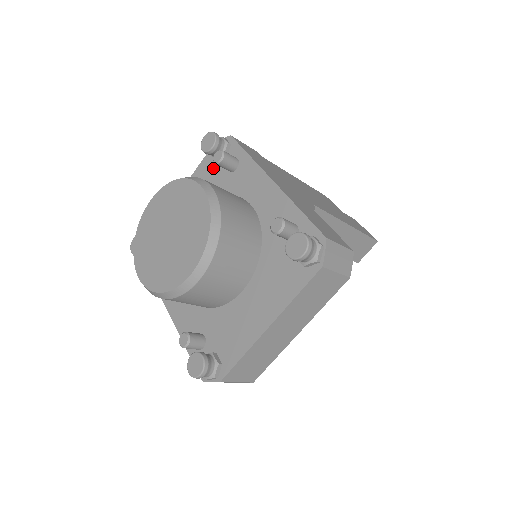
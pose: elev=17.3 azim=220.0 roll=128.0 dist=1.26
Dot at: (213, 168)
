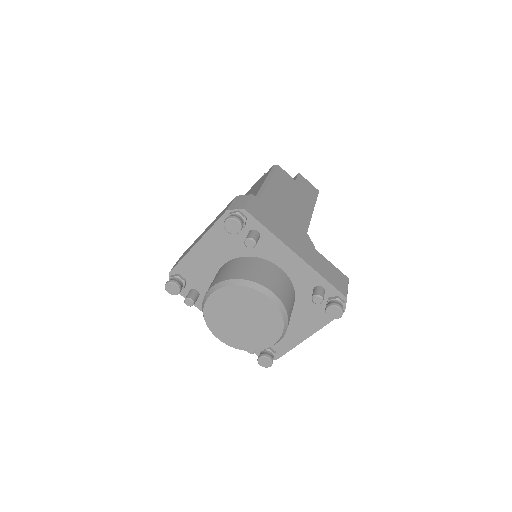
Dot at: occluded
